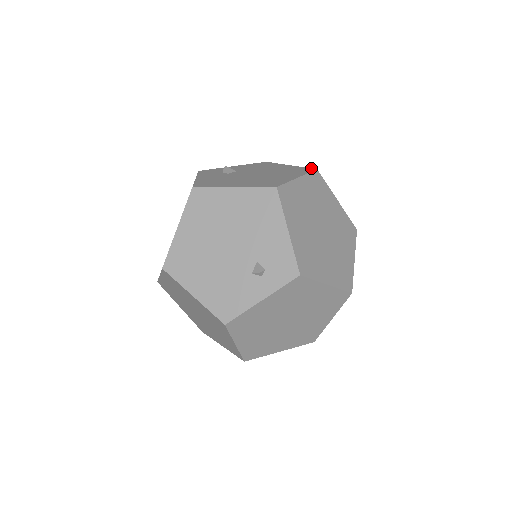
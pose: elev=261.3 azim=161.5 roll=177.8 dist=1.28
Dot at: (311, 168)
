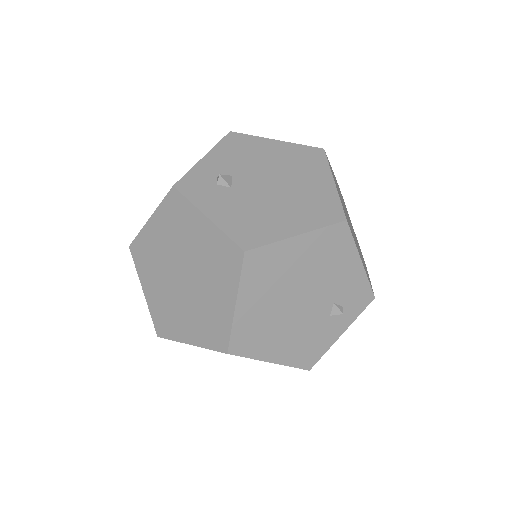
Dot at: (315, 147)
